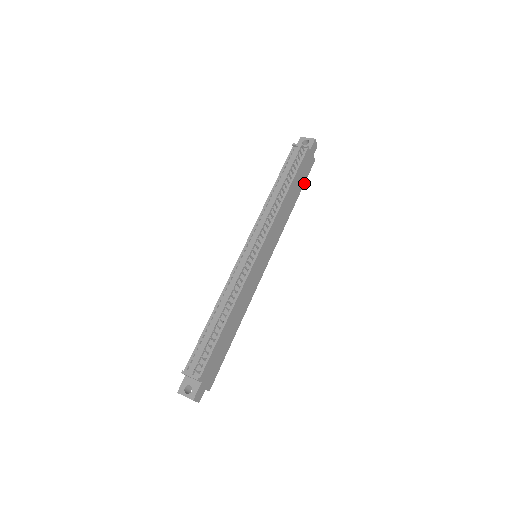
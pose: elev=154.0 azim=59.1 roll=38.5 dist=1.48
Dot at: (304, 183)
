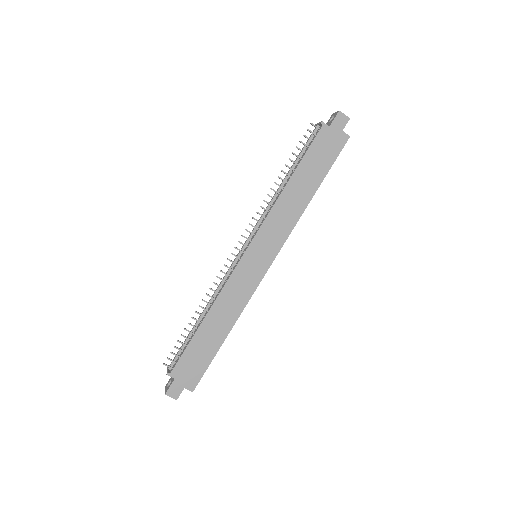
Dot at: occluded
